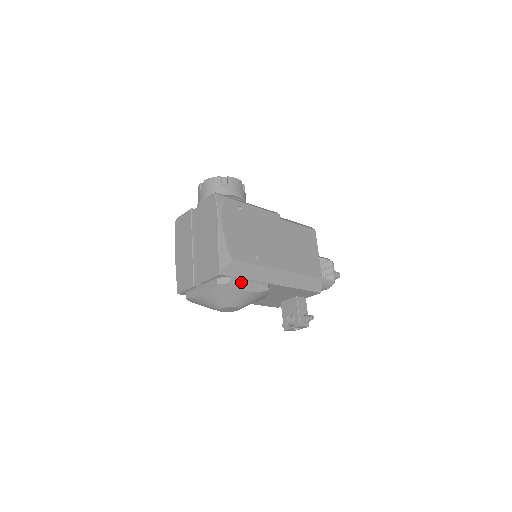
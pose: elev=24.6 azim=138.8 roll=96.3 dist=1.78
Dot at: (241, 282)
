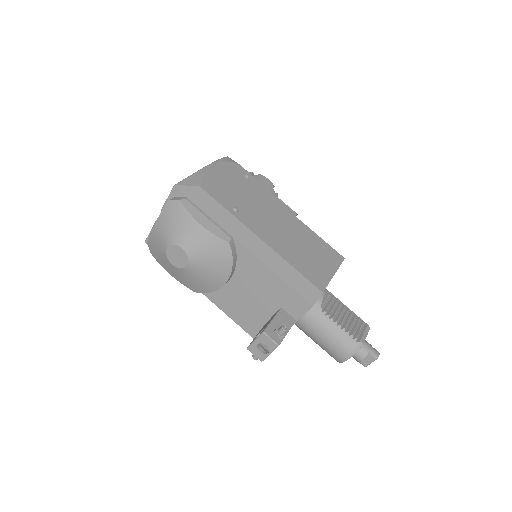
Dot at: (196, 210)
